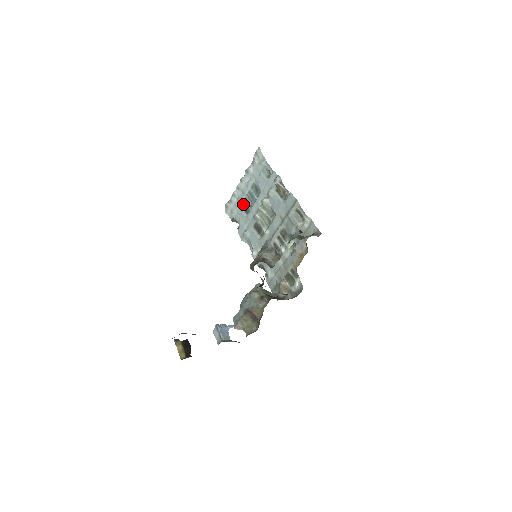
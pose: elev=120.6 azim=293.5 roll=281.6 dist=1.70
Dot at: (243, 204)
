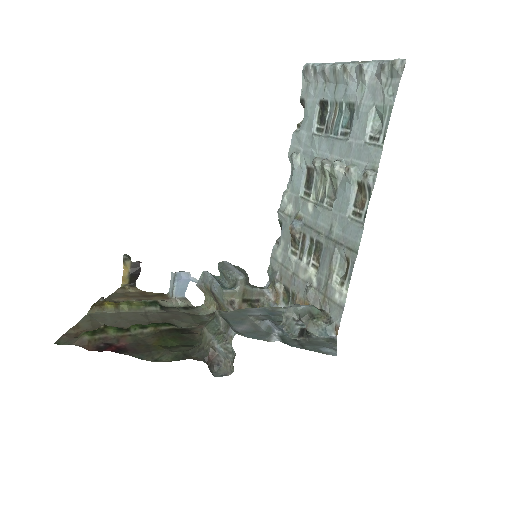
Dot at: (324, 106)
